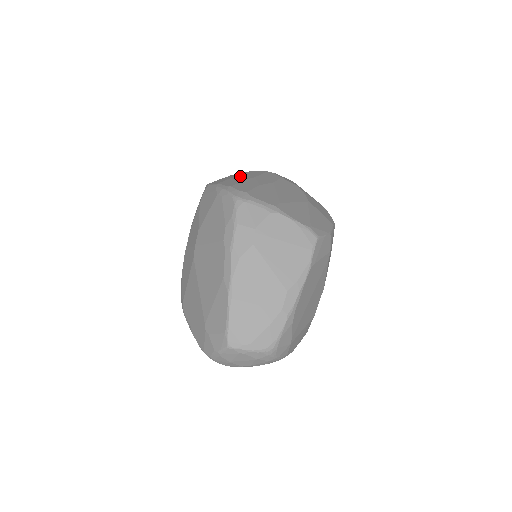
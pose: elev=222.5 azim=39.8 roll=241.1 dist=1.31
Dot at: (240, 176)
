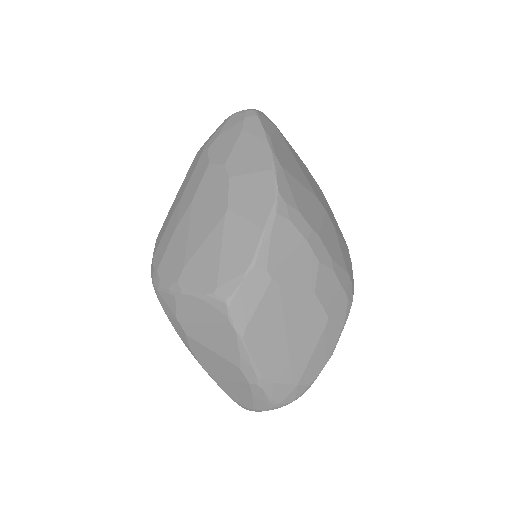
Dot at: (176, 197)
